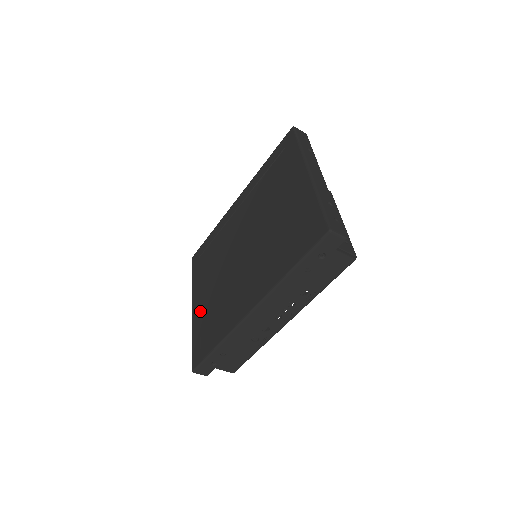
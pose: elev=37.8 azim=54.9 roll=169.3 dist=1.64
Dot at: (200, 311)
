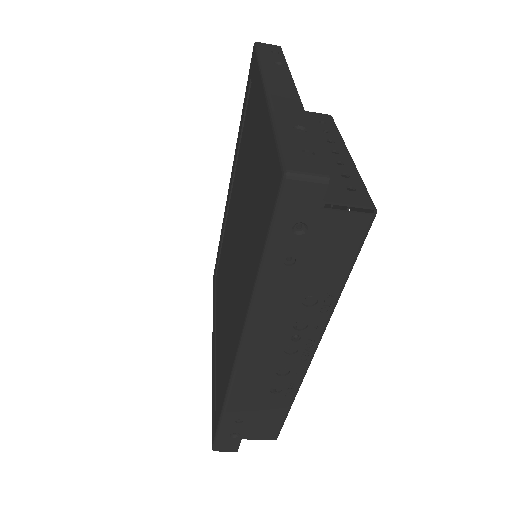
Dot at: (216, 353)
